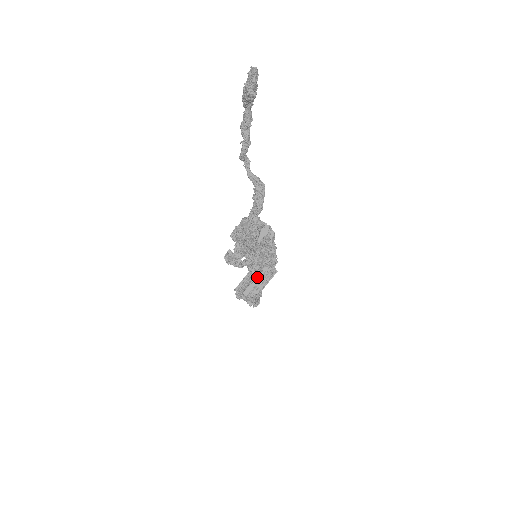
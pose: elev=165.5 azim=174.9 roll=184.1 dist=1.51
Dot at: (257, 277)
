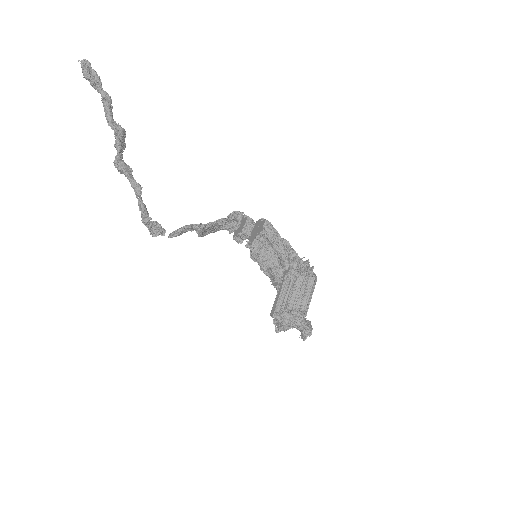
Dot at: (279, 287)
